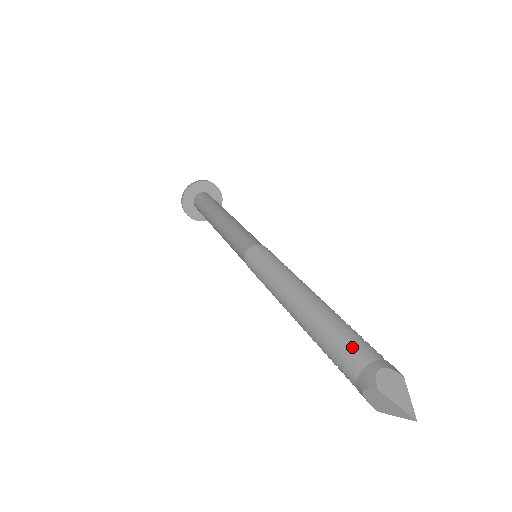
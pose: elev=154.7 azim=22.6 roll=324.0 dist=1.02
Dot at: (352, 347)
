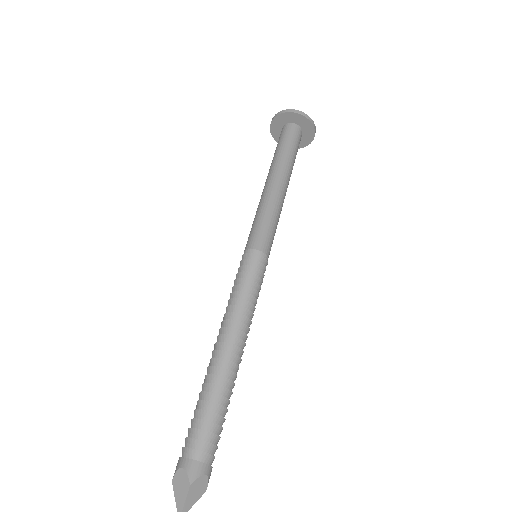
Dot at: (190, 432)
